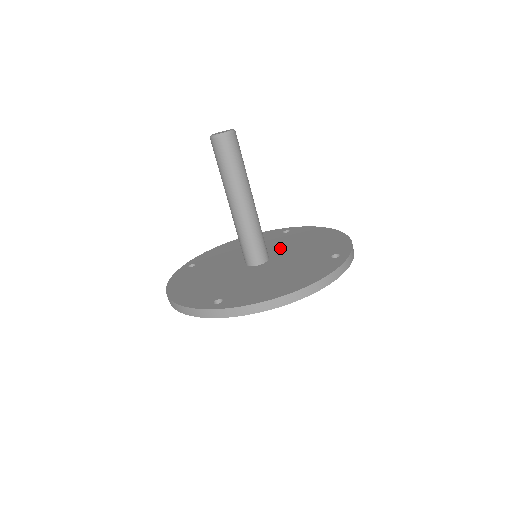
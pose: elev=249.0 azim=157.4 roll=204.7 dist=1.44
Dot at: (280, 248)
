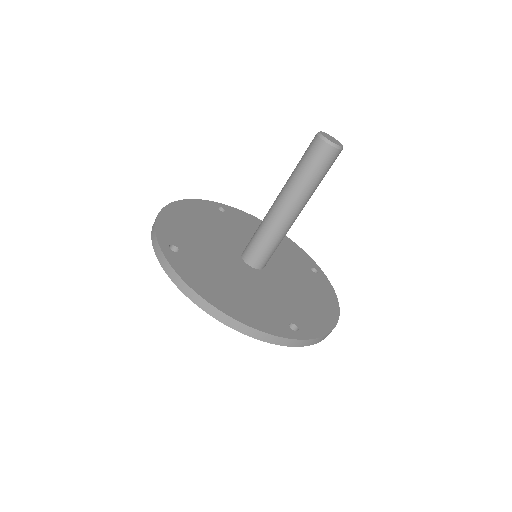
Dot at: (283, 273)
